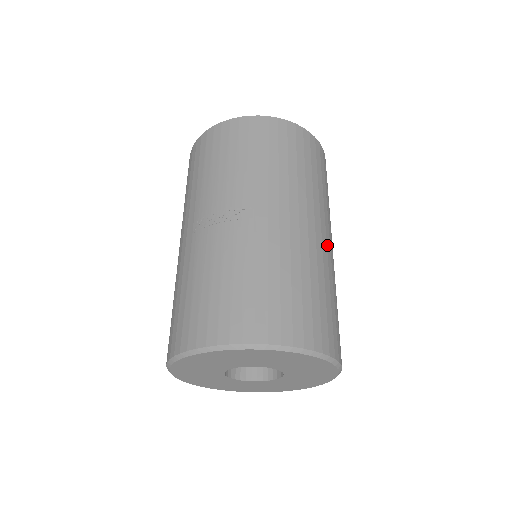
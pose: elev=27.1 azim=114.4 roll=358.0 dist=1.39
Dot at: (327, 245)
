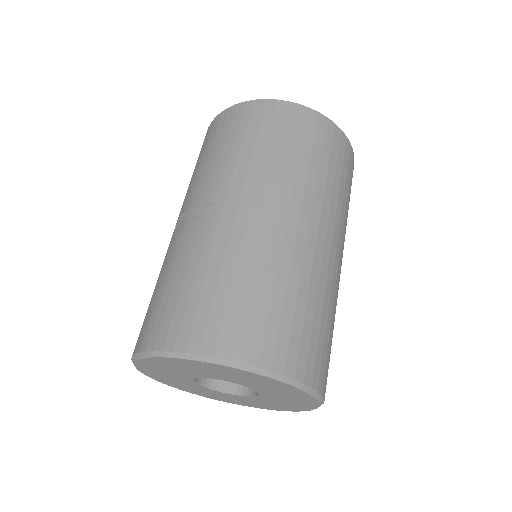
Dot at: (317, 243)
